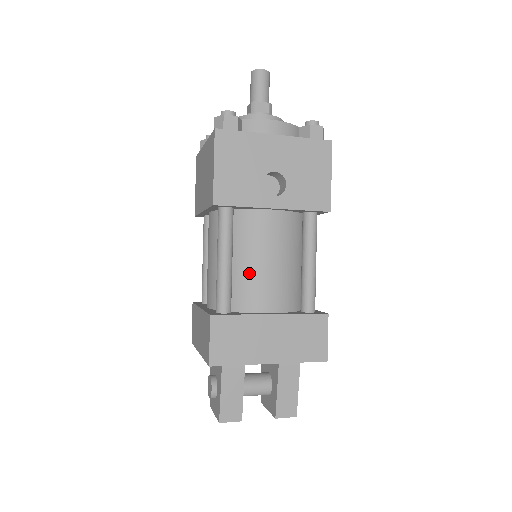
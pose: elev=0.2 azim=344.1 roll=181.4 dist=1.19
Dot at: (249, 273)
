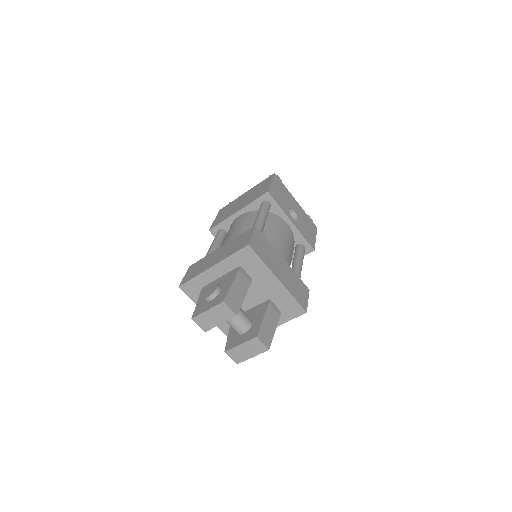
Dot at: (272, 237)
